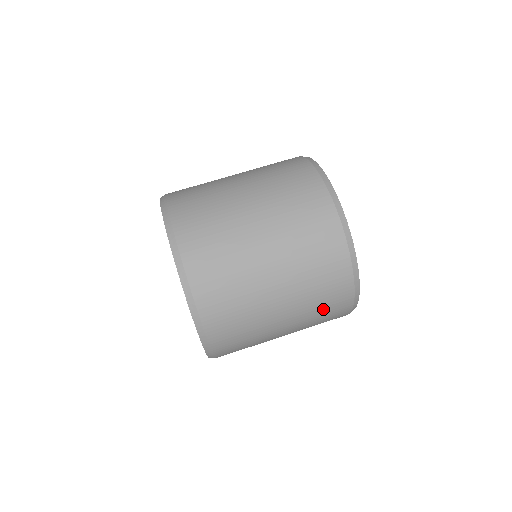
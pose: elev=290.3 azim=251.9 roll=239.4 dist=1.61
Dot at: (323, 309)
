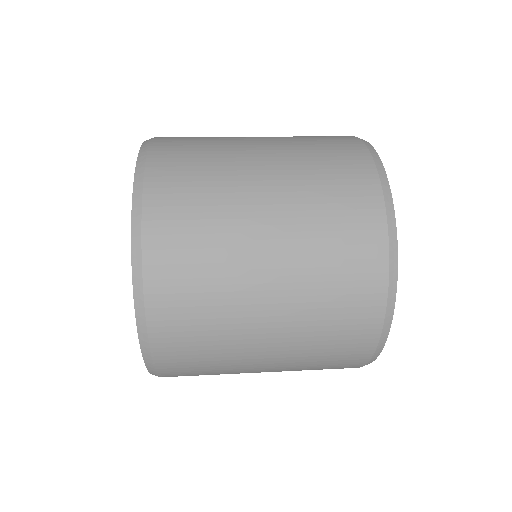
Dot at: (335, 229)
